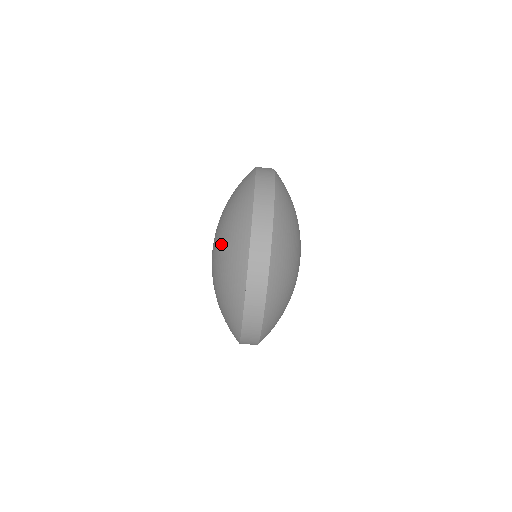
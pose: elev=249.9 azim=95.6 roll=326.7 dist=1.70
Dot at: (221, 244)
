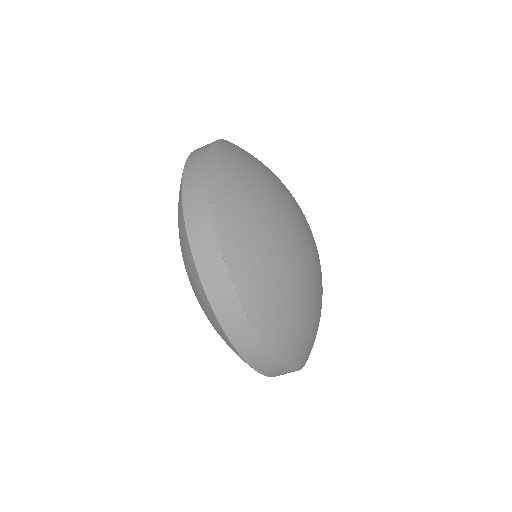
Dot at: occluded
